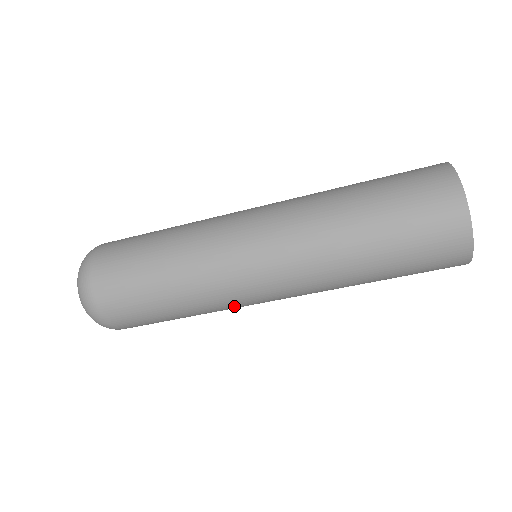
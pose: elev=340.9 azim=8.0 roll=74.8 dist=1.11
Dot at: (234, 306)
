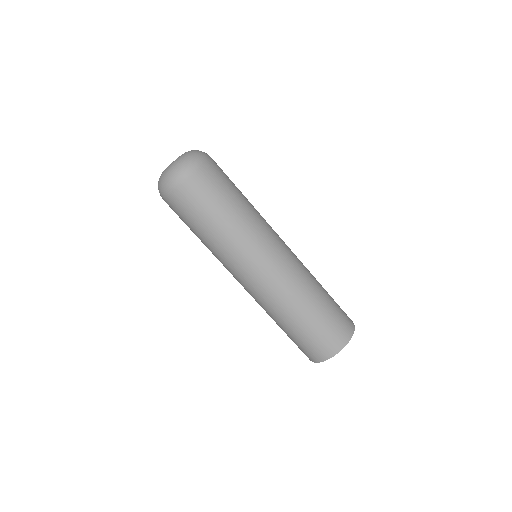
Dot at: occluded
